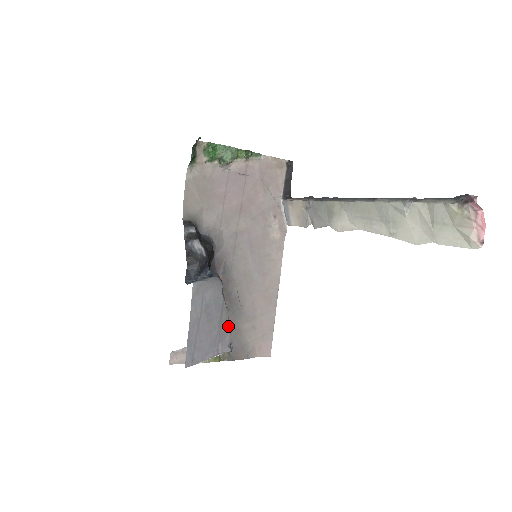
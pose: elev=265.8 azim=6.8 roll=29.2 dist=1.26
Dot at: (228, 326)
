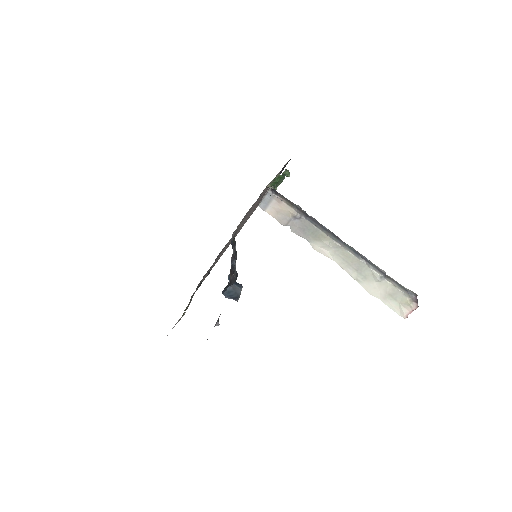
Dot at: occluded
